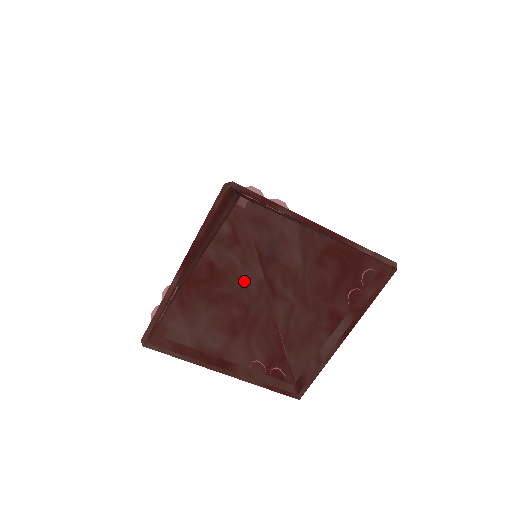
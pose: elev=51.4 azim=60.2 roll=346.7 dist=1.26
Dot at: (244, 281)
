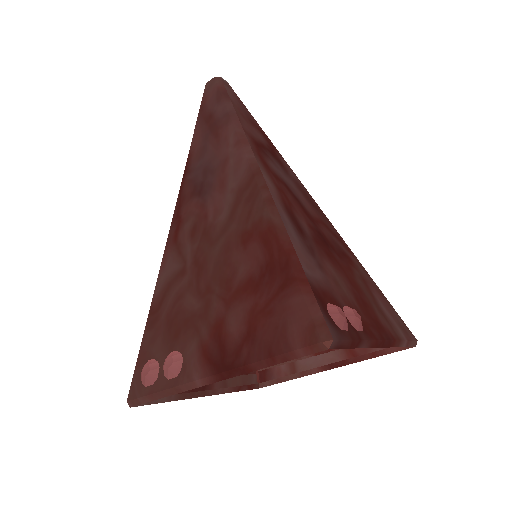
Dot at: occluded
